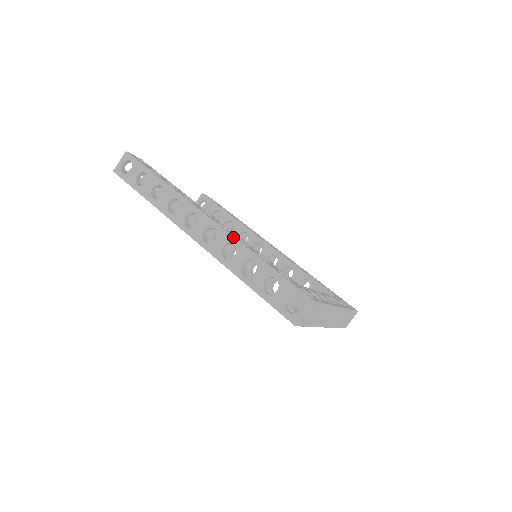
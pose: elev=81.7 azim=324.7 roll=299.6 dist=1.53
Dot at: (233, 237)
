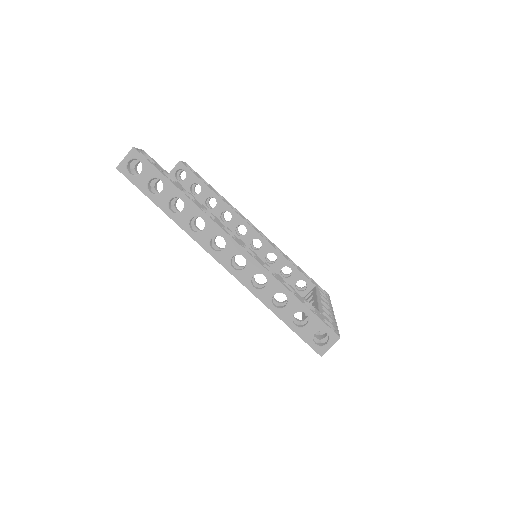
Dot at: (265, 269)
